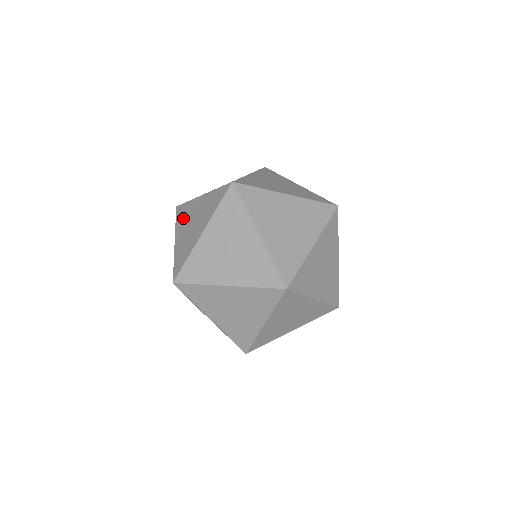
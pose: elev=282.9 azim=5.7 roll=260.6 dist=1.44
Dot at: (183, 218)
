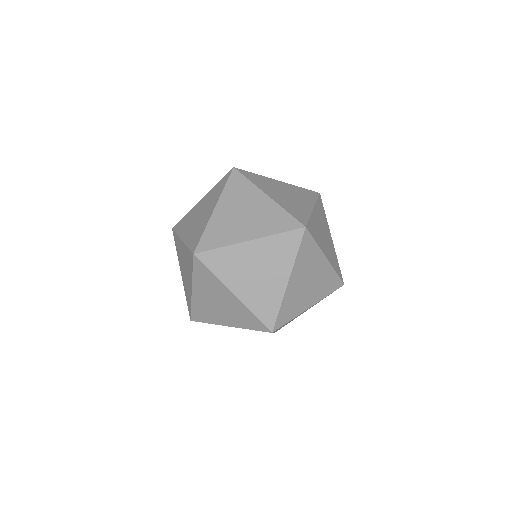
Dot at: occluded
